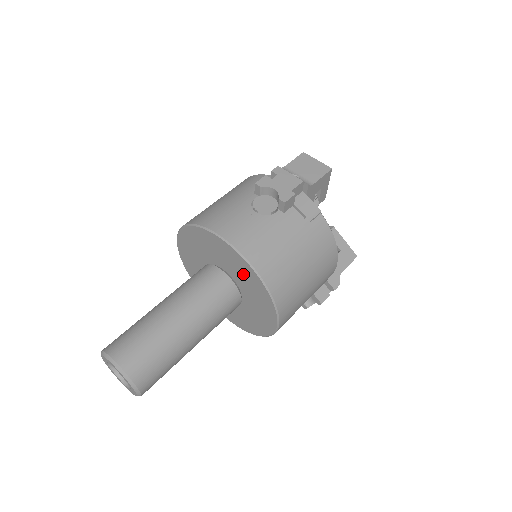
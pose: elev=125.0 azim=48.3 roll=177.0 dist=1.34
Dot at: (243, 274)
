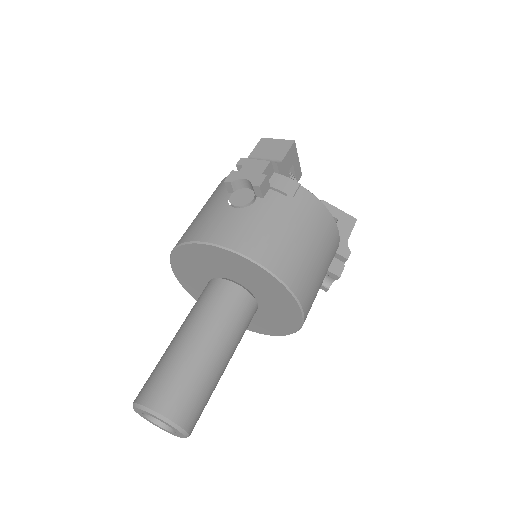
Dot at: (246, 273)
